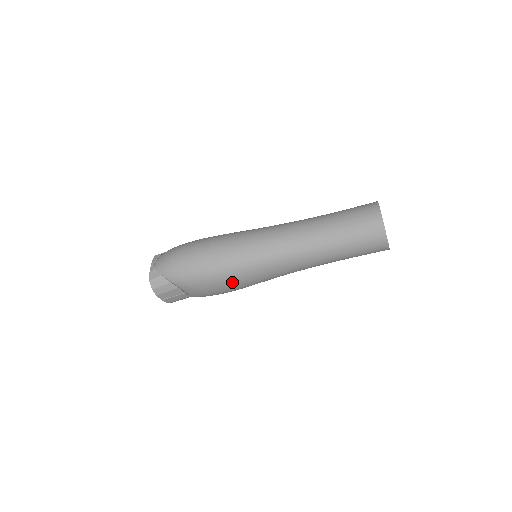
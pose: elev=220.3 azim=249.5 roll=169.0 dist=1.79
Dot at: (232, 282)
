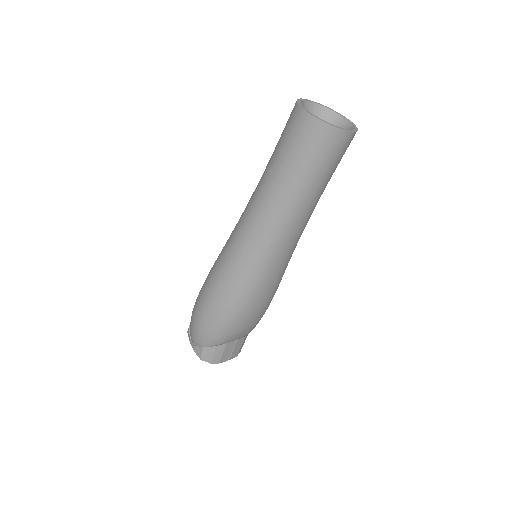
Dot at: (258, 300)
